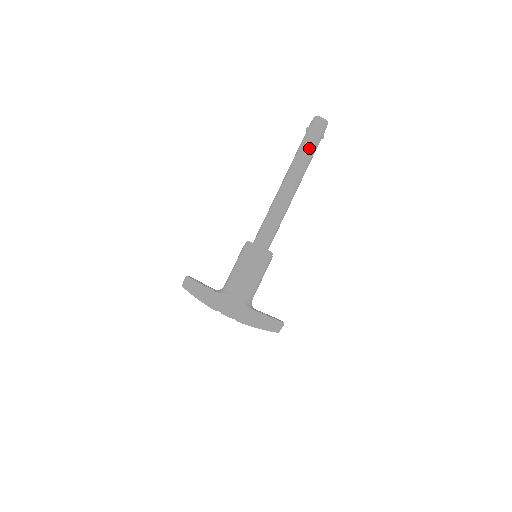
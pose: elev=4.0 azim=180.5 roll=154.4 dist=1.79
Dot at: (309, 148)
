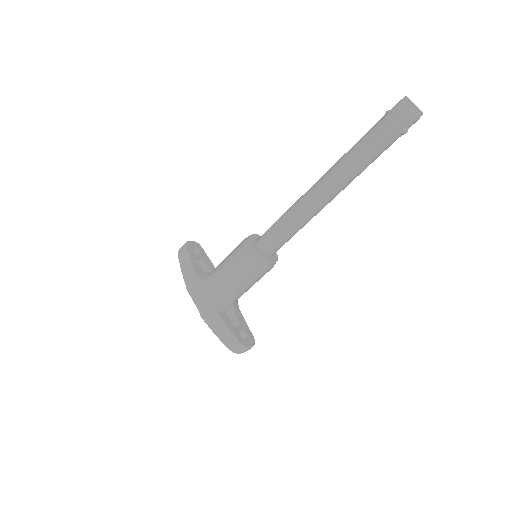
Dot at: (370, 143)
